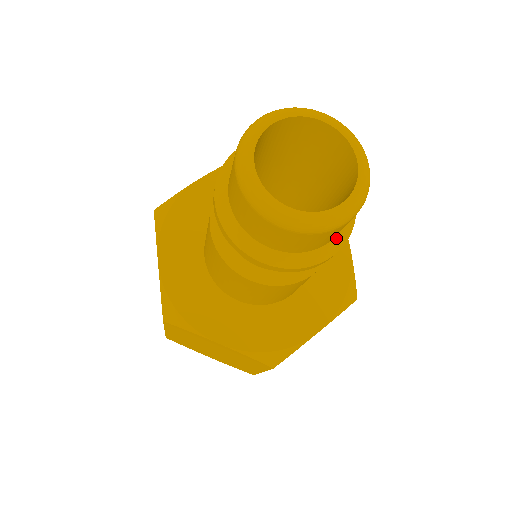
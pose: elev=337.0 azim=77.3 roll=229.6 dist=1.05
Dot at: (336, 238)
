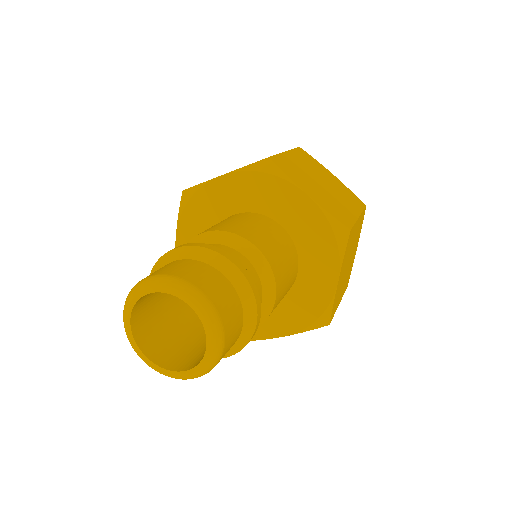
Dot at: occluded
